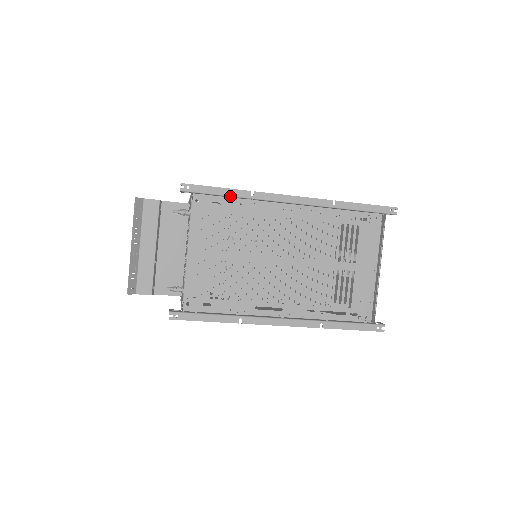
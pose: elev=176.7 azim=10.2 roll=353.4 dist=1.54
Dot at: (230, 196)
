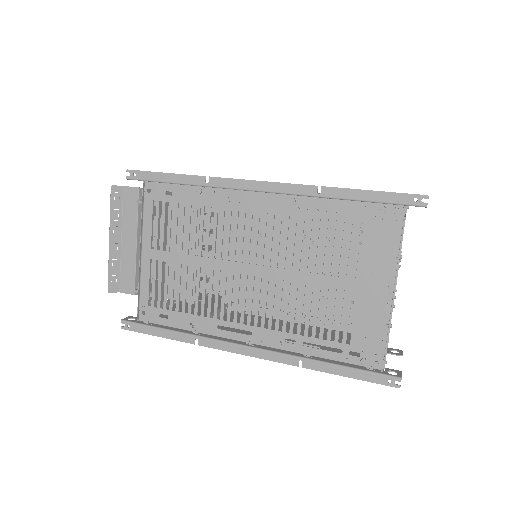
Dot at: (181, 184)
